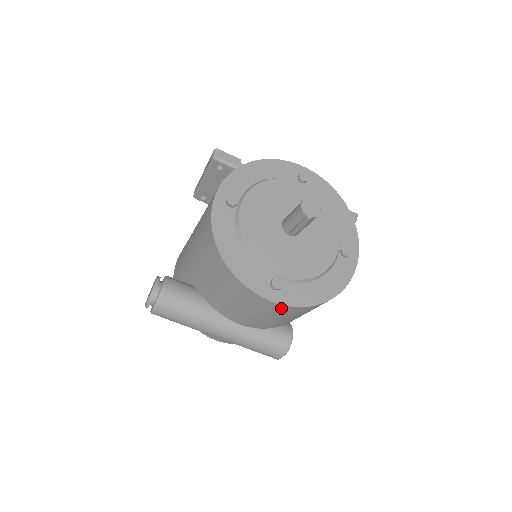
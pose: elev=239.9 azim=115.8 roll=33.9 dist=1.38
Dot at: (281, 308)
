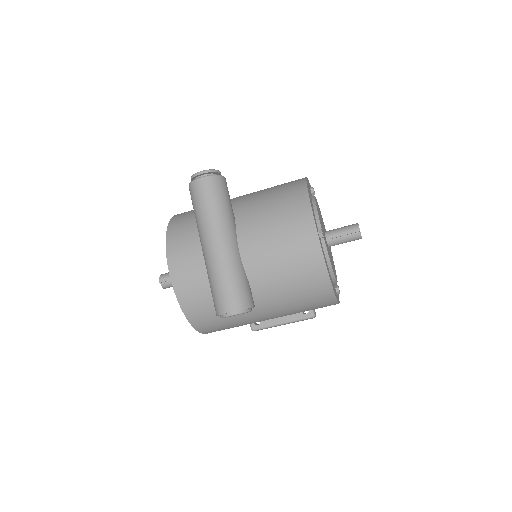
Dot at: (312, 247)
